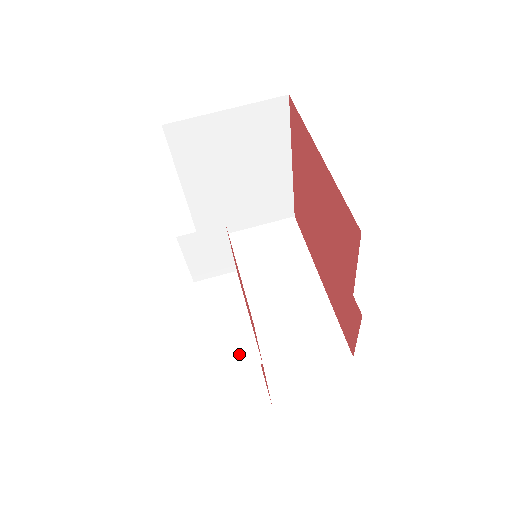
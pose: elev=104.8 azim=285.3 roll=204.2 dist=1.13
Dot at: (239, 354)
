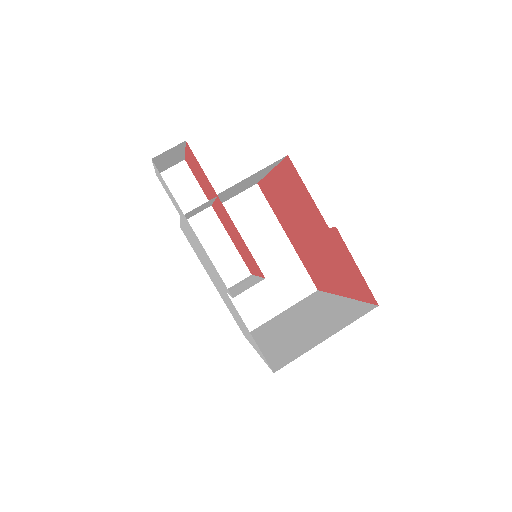
Dot at: occluded
